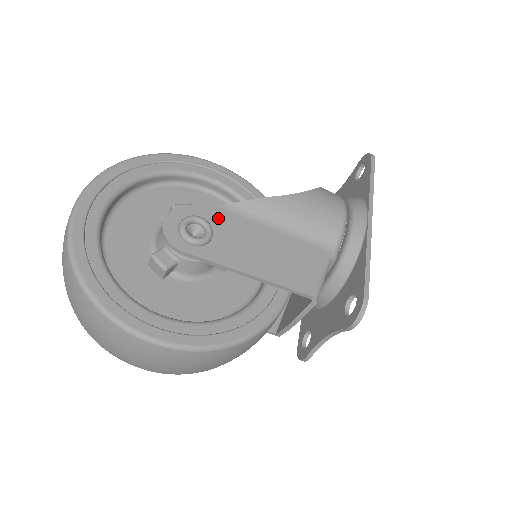
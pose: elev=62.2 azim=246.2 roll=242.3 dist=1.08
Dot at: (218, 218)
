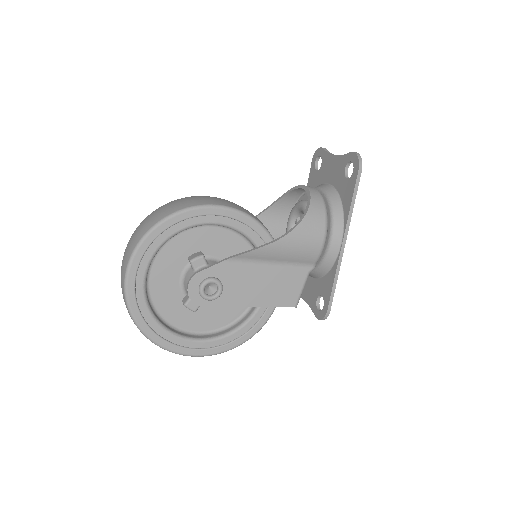
Dot at: (225, 272)
